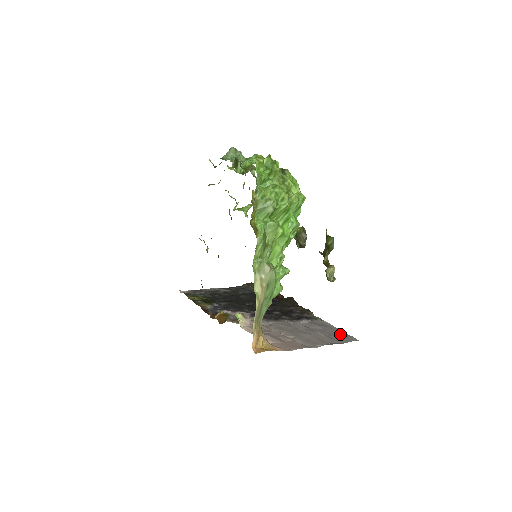
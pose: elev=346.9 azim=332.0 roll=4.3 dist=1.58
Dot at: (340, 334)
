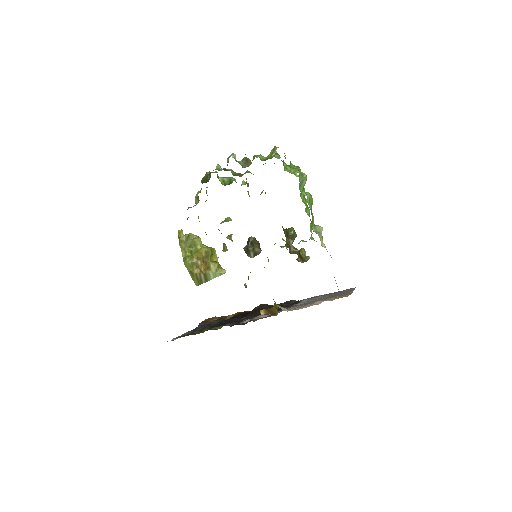
Dot at: occluded
